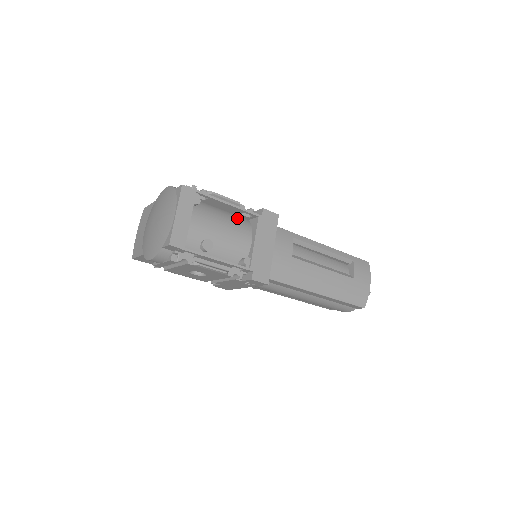
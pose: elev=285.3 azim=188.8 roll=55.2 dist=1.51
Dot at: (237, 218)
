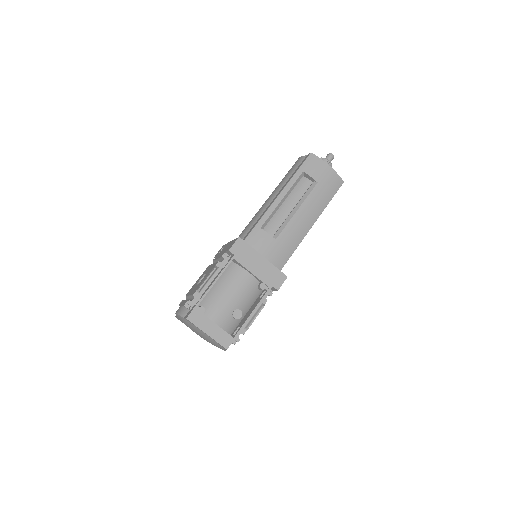
Dot at: (225, 273)
